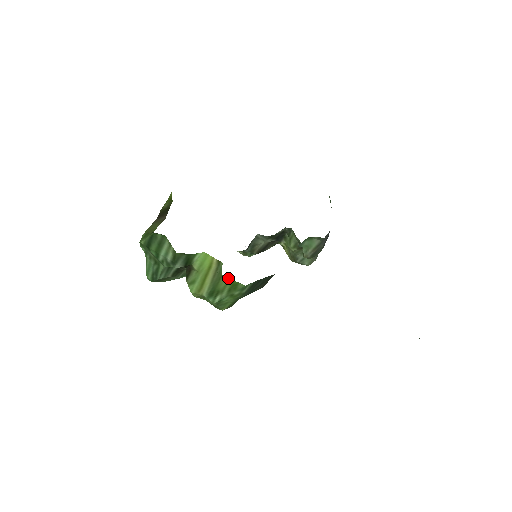
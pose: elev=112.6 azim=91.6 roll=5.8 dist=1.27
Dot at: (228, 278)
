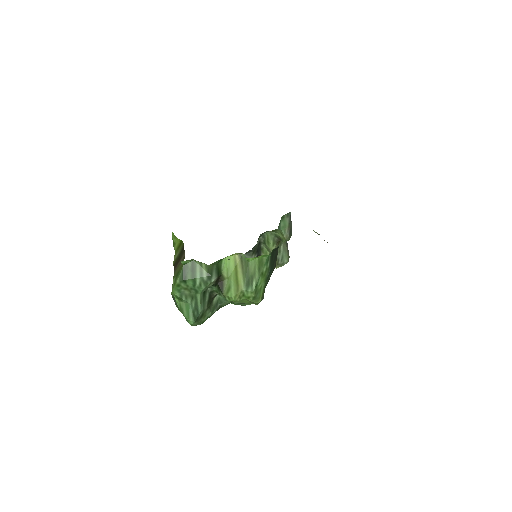
Dot at: (254, 259)
